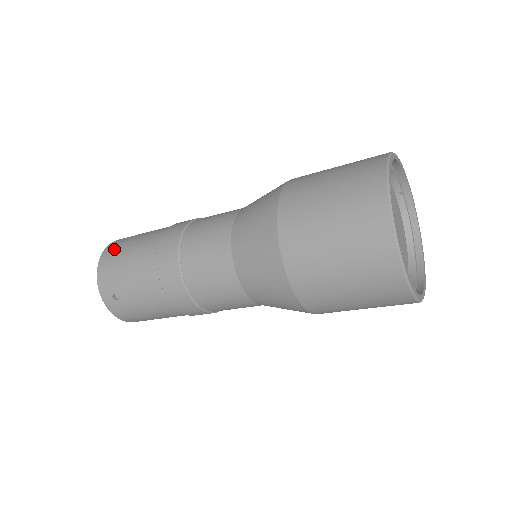
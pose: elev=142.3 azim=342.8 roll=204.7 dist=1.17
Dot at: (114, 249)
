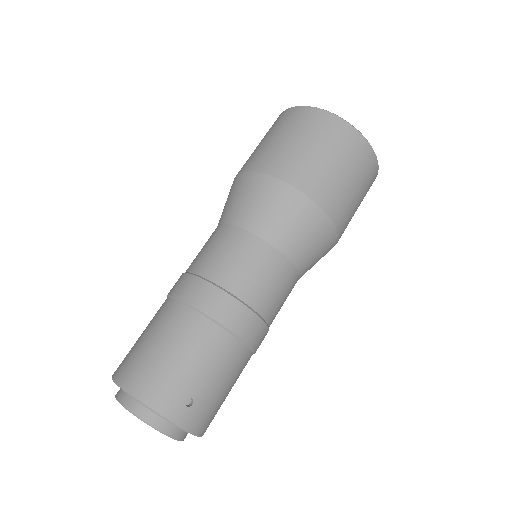
Dot at: (136, 369)
